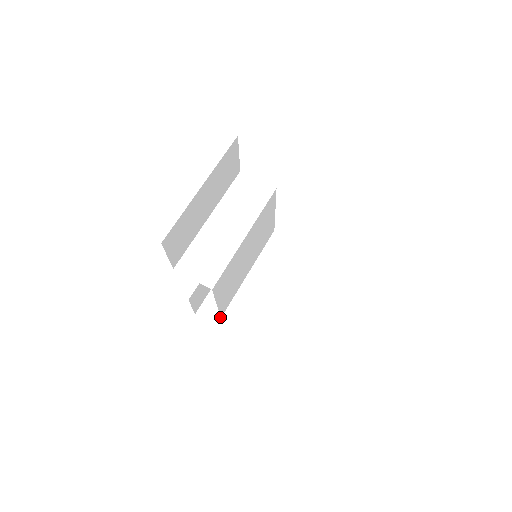
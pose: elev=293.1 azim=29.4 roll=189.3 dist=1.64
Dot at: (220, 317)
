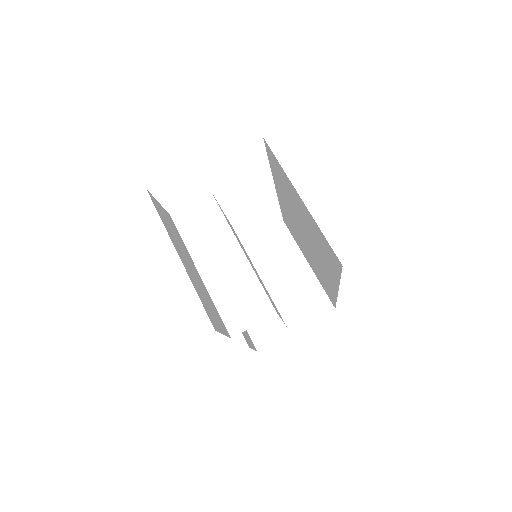
Dot at: (275, 330)
